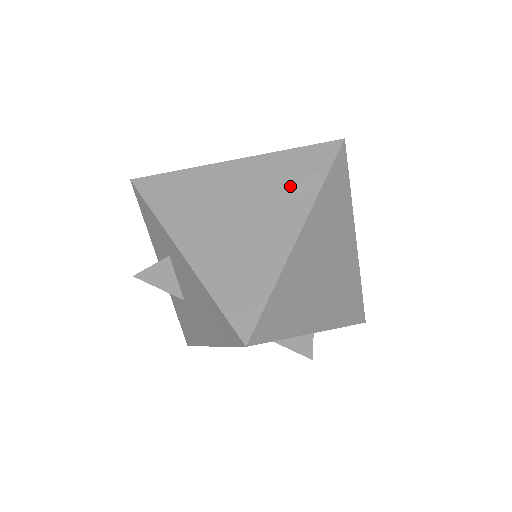
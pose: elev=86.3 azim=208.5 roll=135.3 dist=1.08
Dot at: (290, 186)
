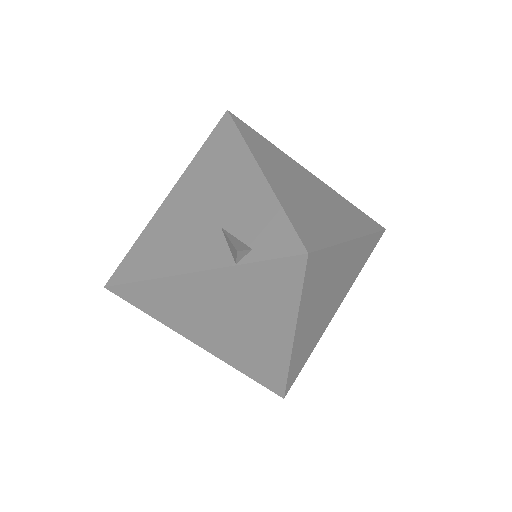
Dot at: (237, 235)
